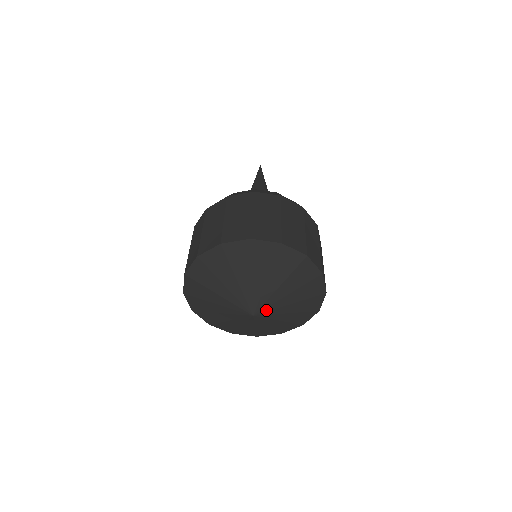
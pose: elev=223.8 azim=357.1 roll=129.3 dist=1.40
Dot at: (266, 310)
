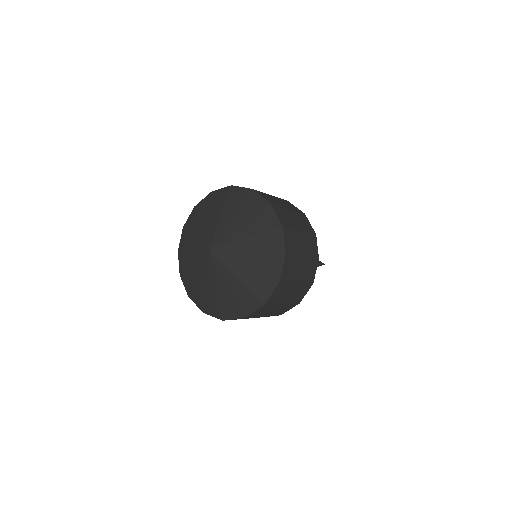
Dot at: (221, 245)
